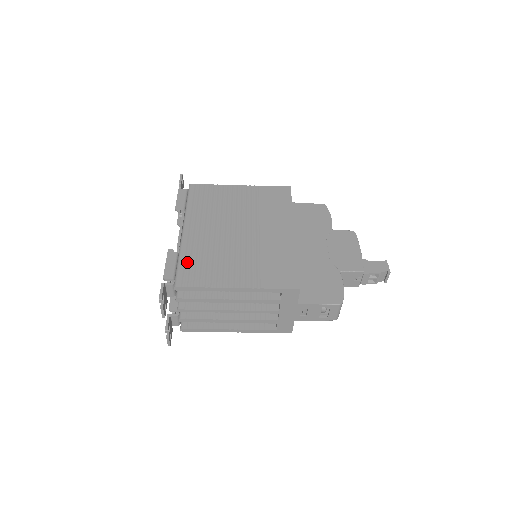
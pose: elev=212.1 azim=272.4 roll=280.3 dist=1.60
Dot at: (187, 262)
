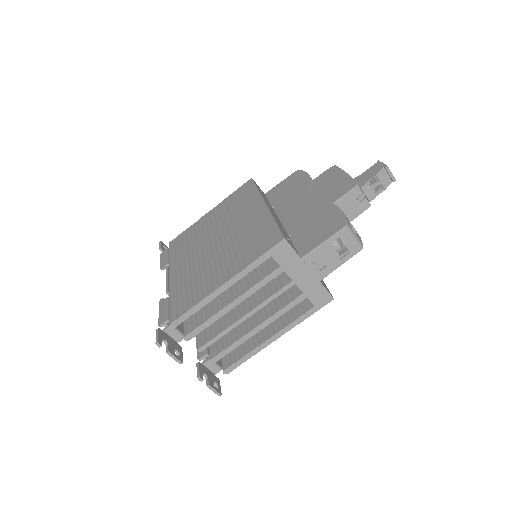
Dot at: (176, 298)
